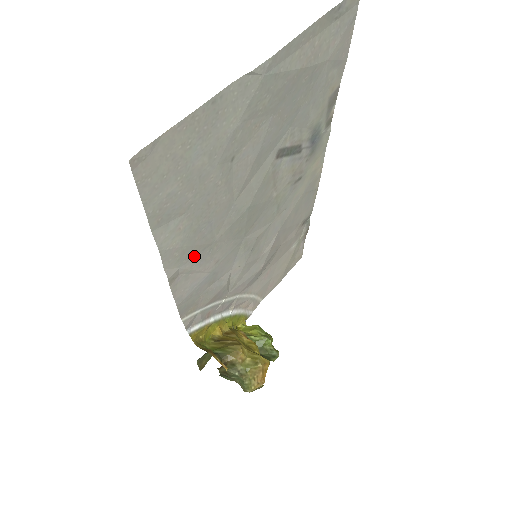
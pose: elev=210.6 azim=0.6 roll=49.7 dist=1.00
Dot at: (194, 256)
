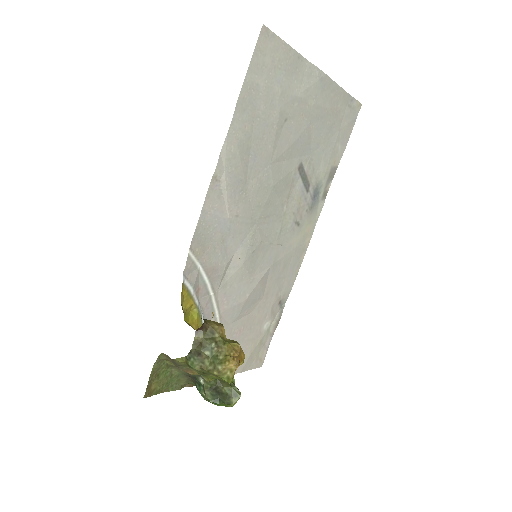
Dot at: (234, 176)
